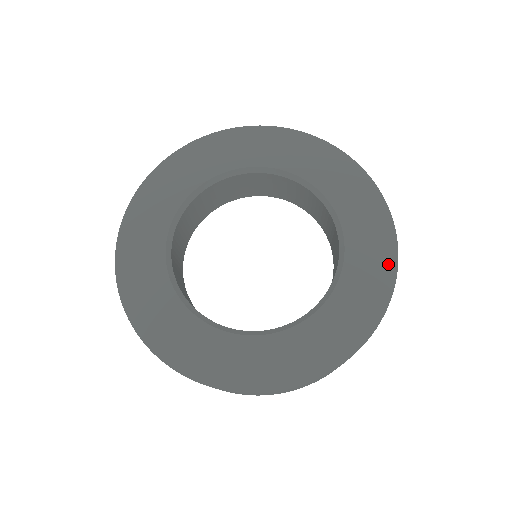
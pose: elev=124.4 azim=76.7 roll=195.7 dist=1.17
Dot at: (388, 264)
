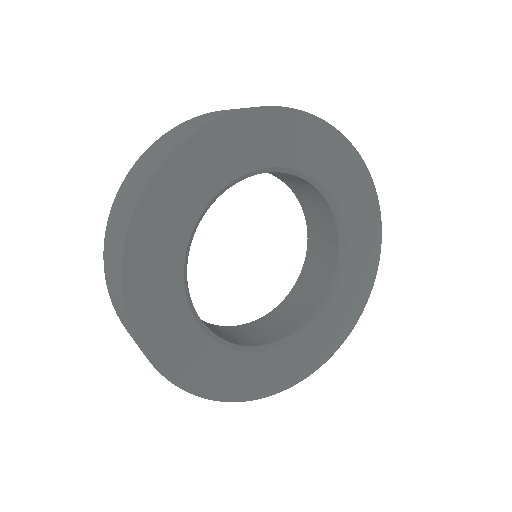
Dot at: (369, 191)
